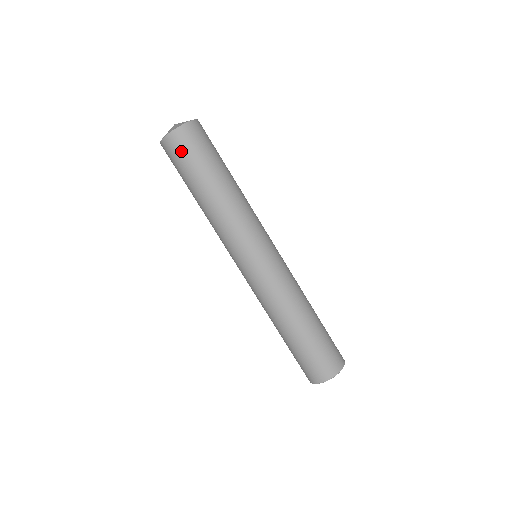
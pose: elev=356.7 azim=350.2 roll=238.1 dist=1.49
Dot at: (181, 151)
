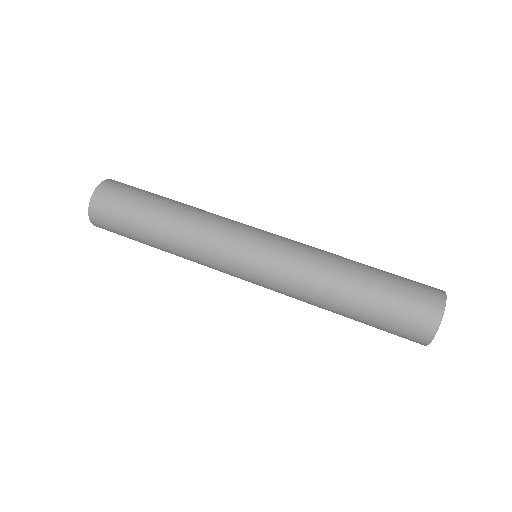
Dot at: (111, 231)
